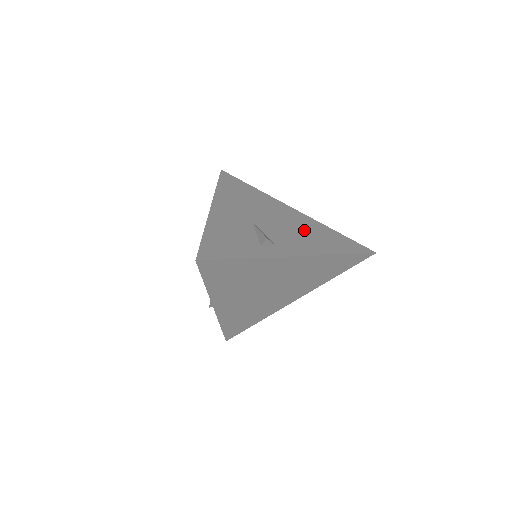
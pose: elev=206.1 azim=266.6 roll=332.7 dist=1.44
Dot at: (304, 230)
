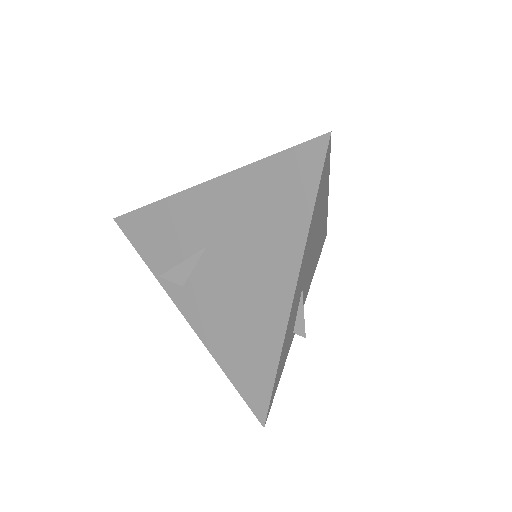
Dot at: occluded
